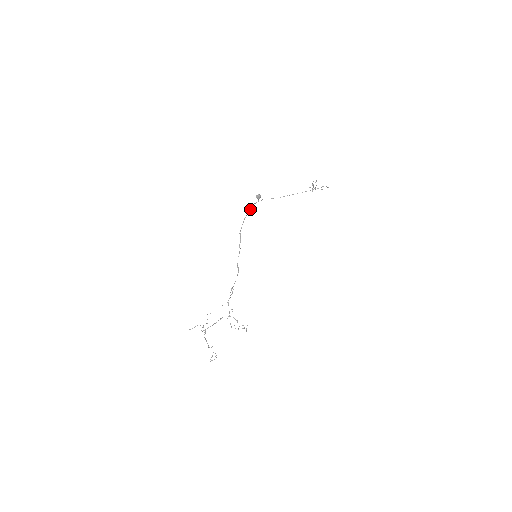
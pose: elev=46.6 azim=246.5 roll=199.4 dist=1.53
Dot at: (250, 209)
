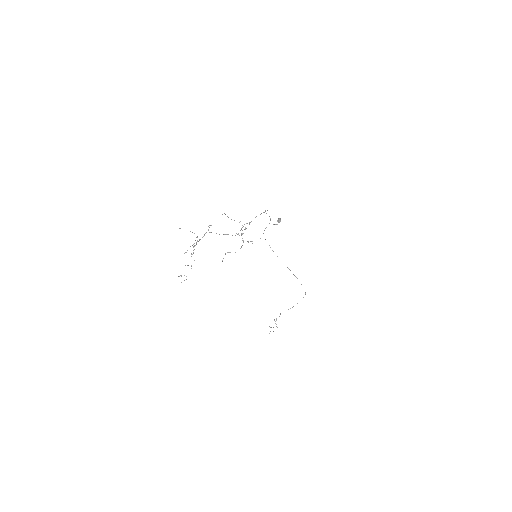
Dot at: occluded
